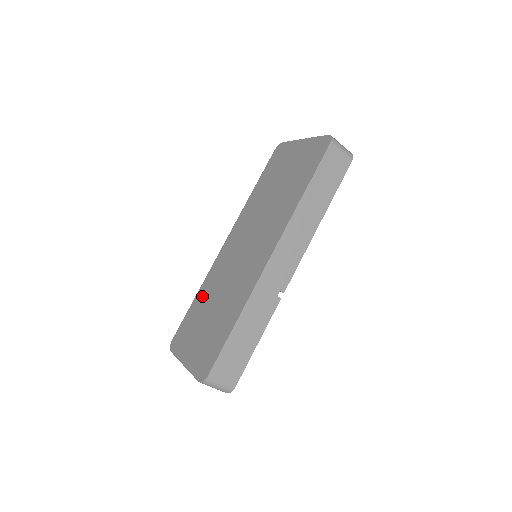
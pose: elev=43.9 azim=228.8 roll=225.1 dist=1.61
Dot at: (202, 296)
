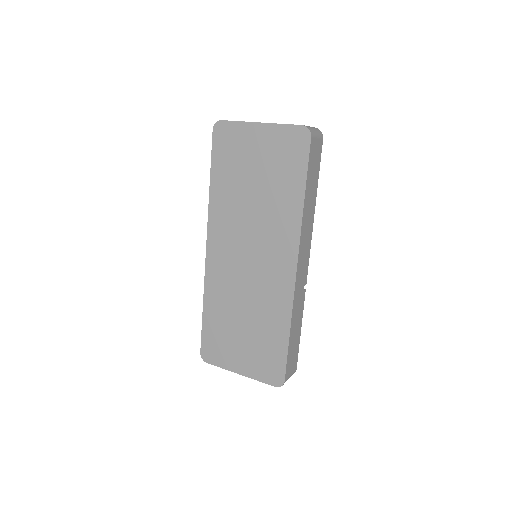
Dot at: (215, 308)
